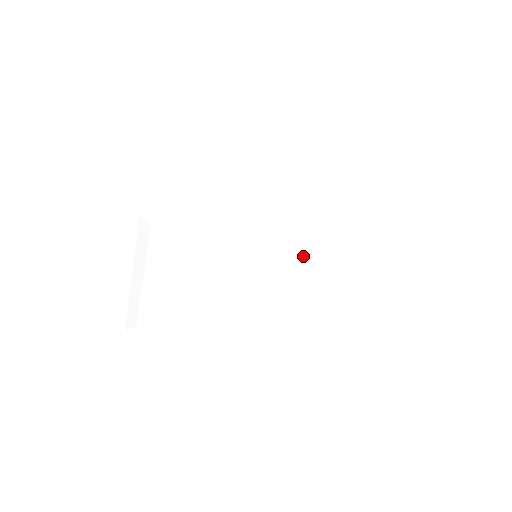
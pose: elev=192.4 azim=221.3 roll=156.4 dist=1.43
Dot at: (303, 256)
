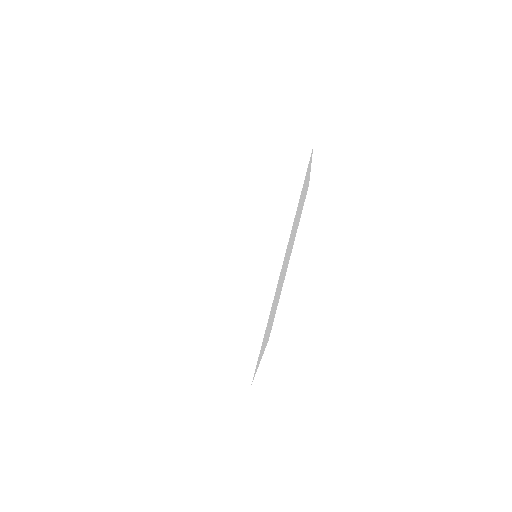
Dot at: (251, 277)
